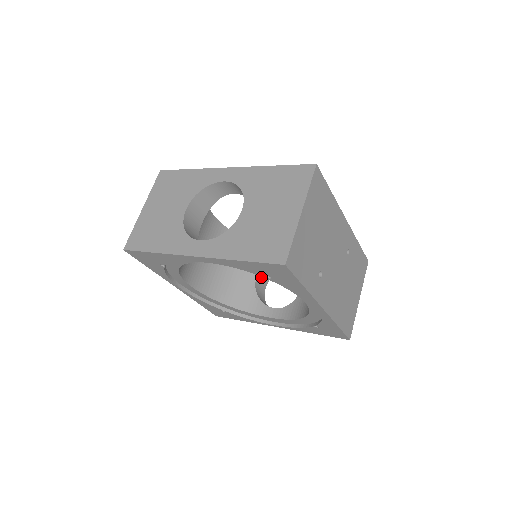
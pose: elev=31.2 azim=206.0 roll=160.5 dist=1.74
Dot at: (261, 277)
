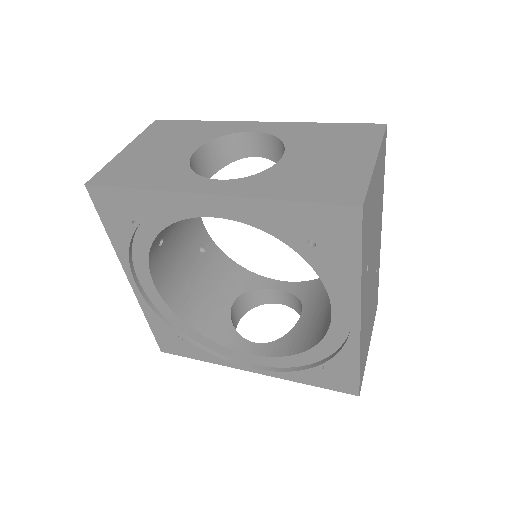
Dot at: (237, 306)
